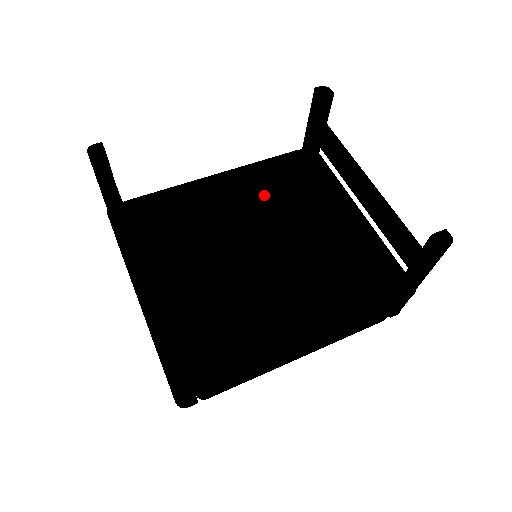
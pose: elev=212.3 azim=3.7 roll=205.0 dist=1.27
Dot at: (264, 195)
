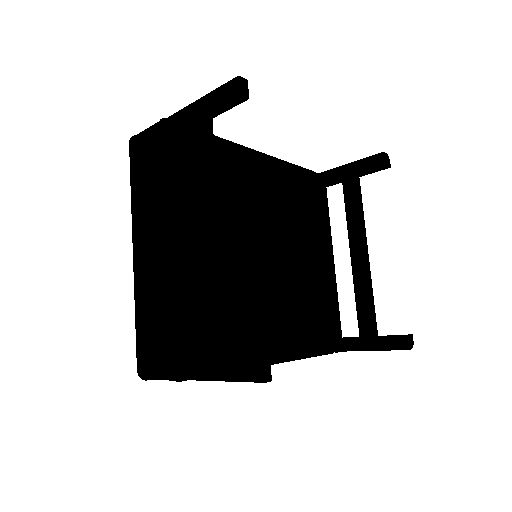
Dot at: (284, 201)
